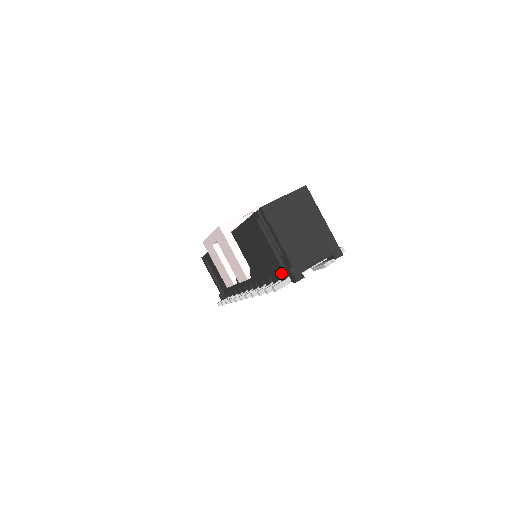
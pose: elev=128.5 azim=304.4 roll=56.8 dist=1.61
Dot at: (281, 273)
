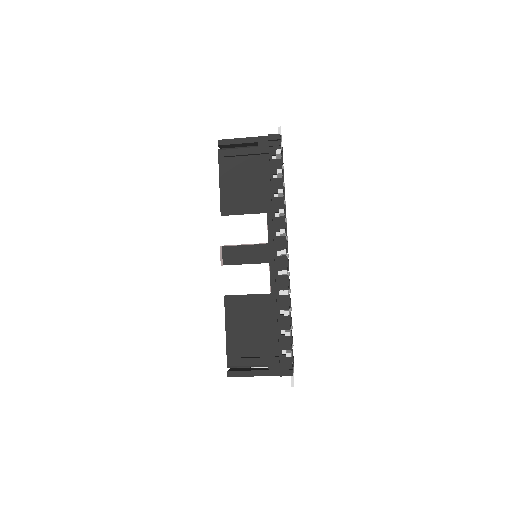
Dot at: (272, 166)
